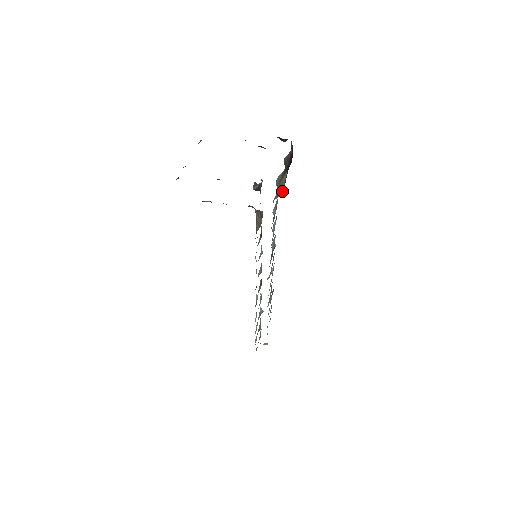
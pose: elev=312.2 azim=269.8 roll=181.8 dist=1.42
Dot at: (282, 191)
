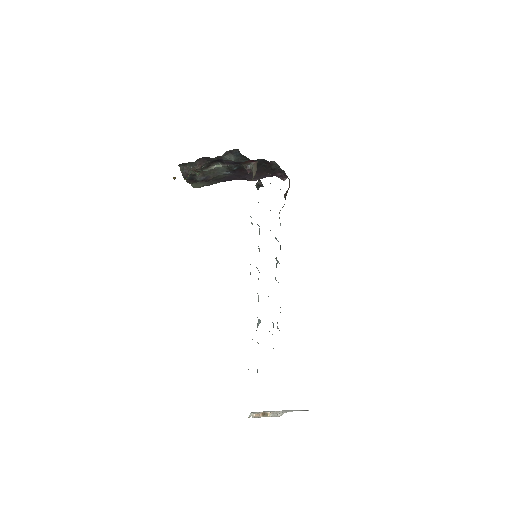
Dot at: occluded
